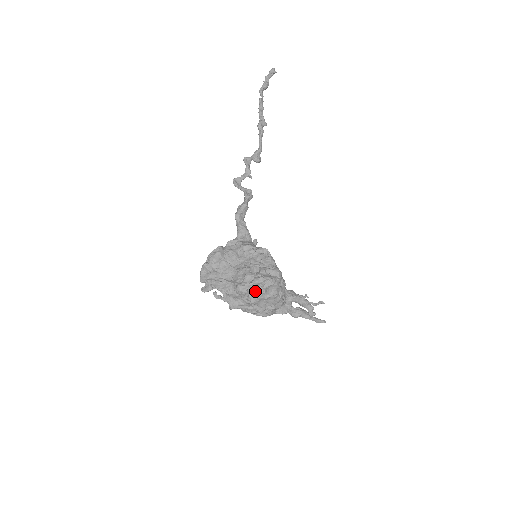
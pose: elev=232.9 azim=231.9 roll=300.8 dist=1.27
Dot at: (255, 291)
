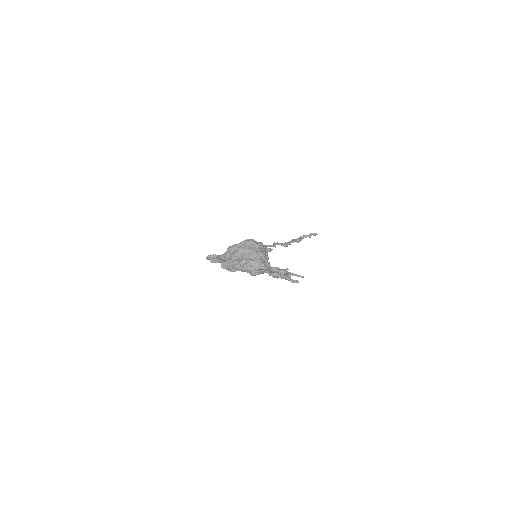
Dot at: occluded
